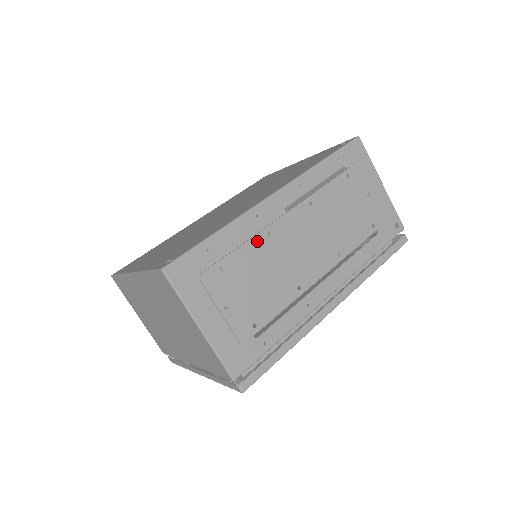
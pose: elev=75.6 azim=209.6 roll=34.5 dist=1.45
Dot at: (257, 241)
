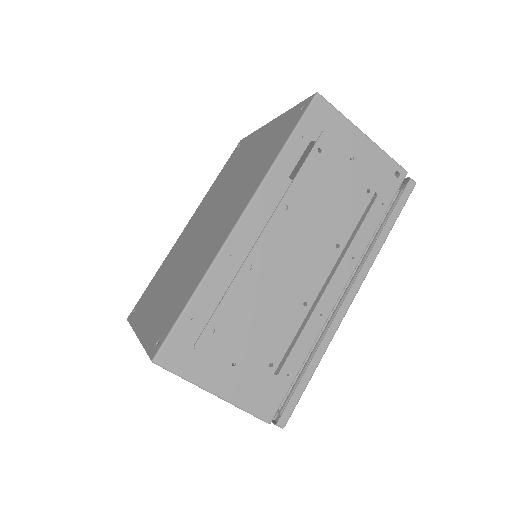
Dot at: (240, 281)
